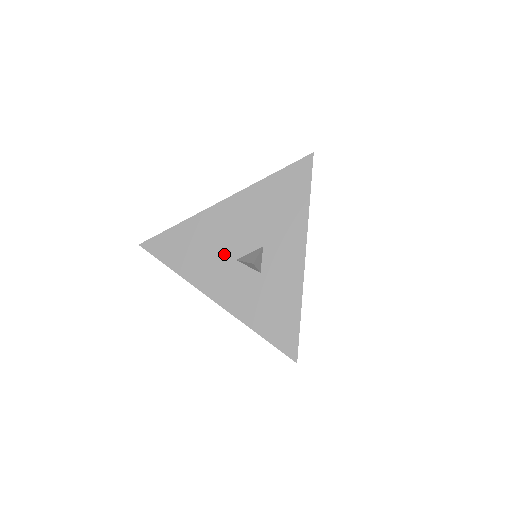
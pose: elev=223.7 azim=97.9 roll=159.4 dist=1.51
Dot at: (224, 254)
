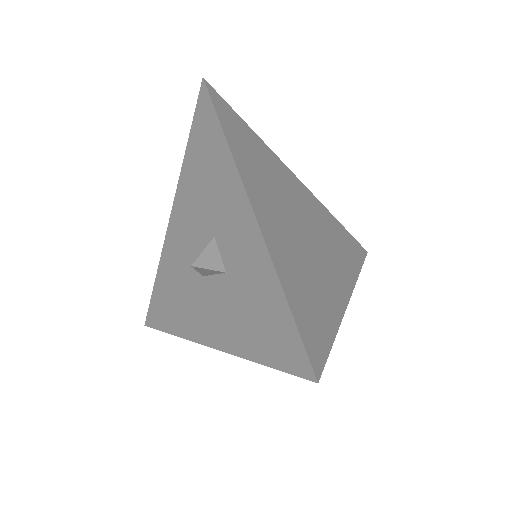
Dot at: (192, 278)
